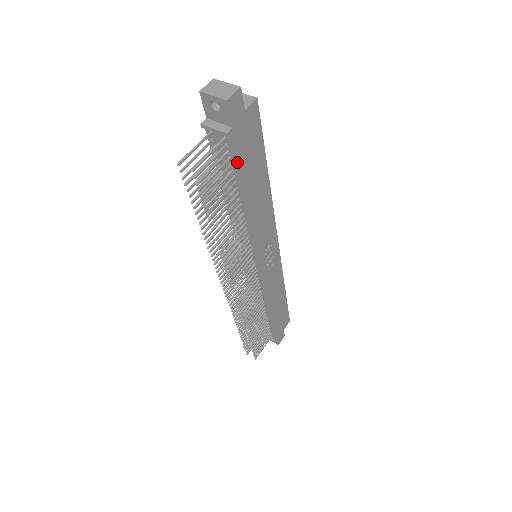
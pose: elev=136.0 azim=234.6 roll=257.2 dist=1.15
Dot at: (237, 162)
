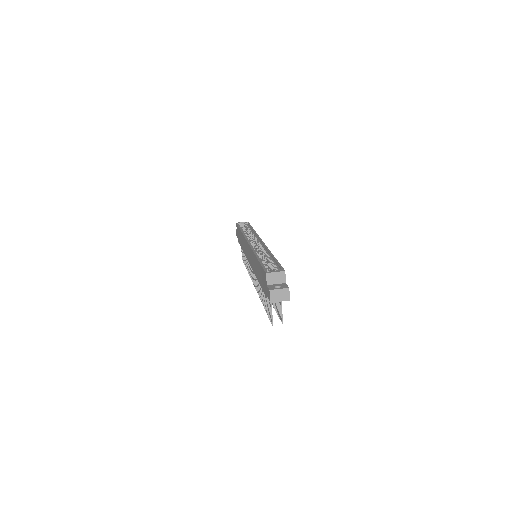
Dot at: occluded
